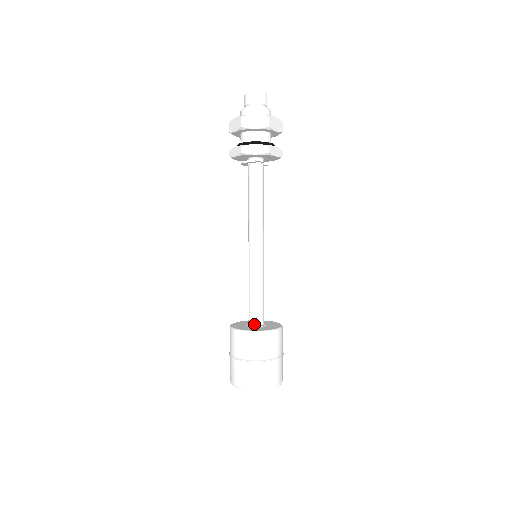
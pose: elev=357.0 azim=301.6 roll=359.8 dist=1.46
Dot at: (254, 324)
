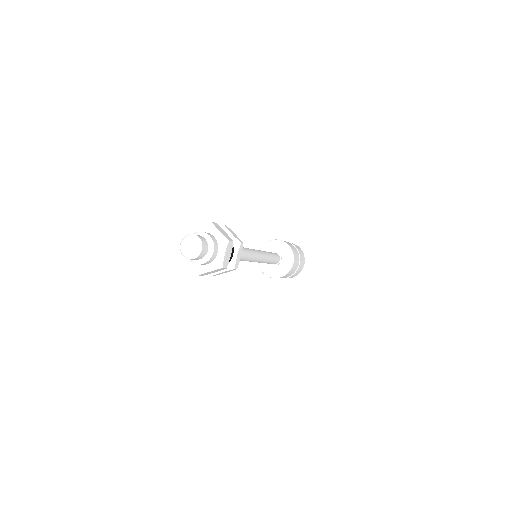
Dot at: (274, 264)
